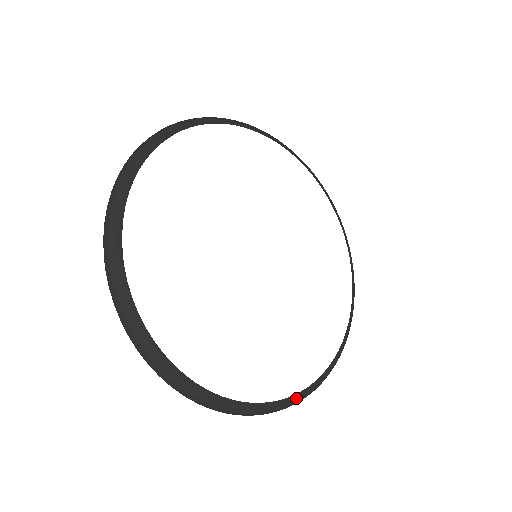
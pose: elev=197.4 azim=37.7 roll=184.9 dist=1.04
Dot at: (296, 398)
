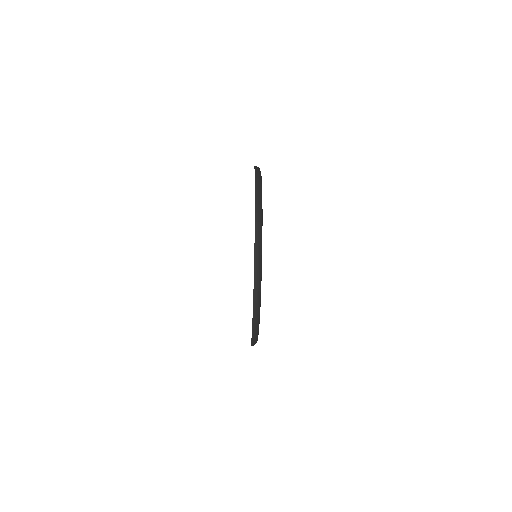
Dot at: (259, 318)
